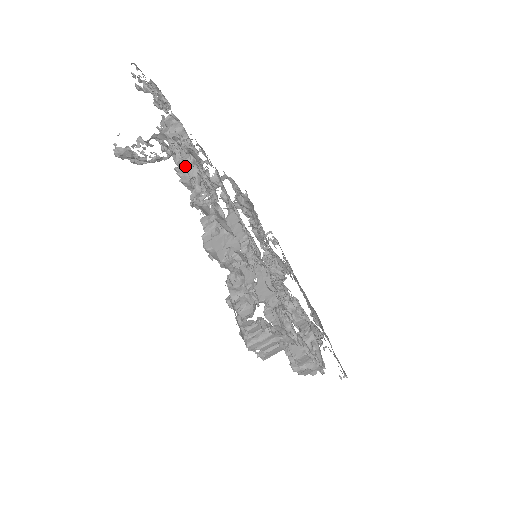
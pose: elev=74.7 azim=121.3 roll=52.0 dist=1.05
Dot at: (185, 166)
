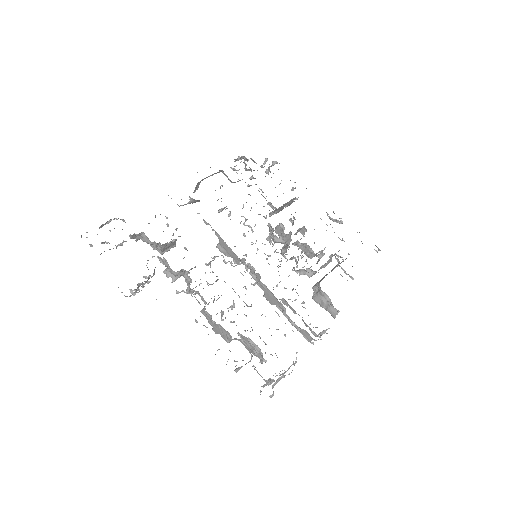
Dot at: occluded
